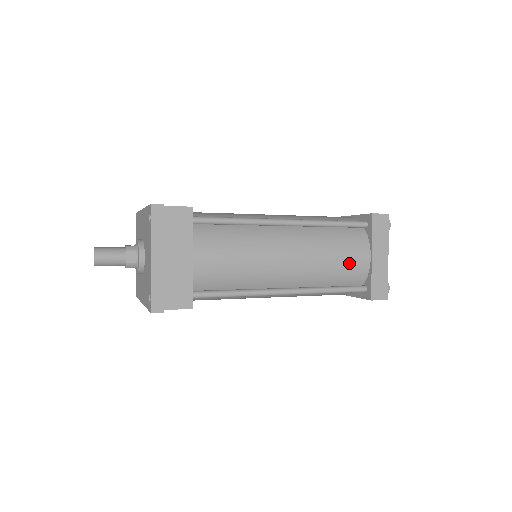
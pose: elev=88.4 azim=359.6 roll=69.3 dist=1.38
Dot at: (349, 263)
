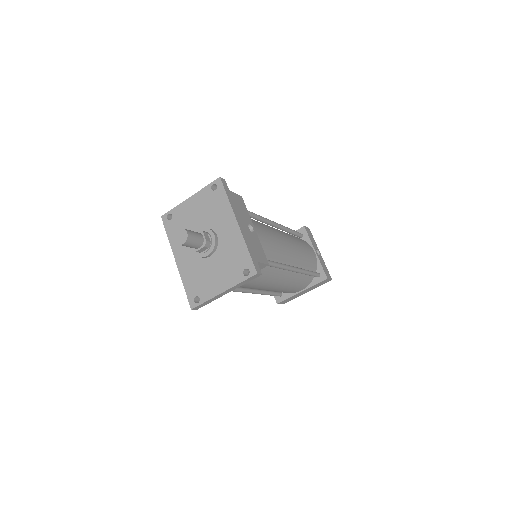
Dot at: (291, 291)
